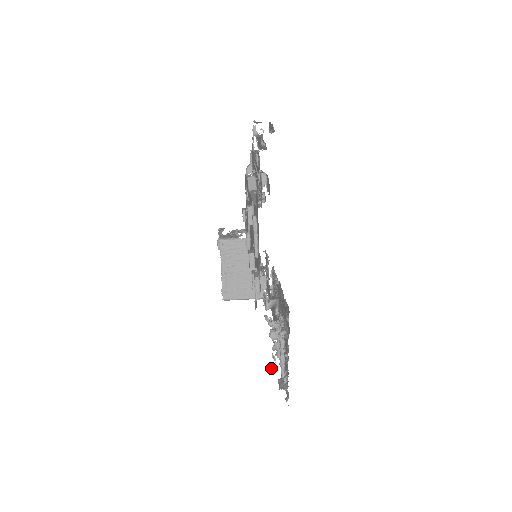
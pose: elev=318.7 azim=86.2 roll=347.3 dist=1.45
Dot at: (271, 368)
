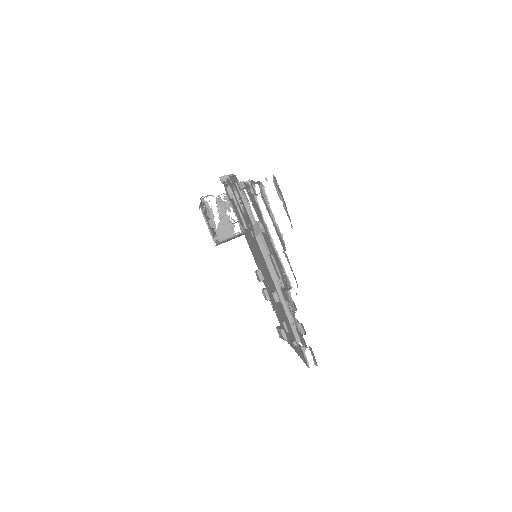
Dot at: occluded
